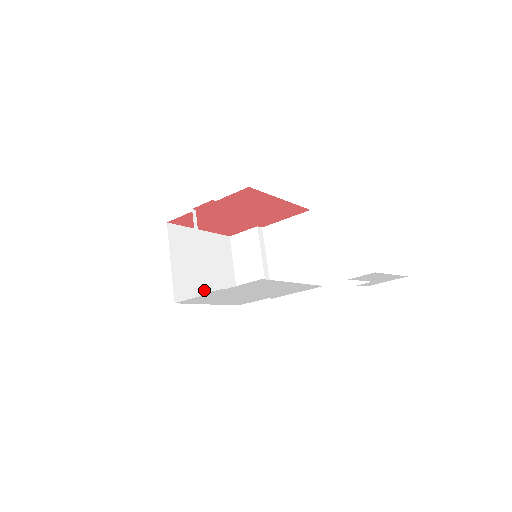
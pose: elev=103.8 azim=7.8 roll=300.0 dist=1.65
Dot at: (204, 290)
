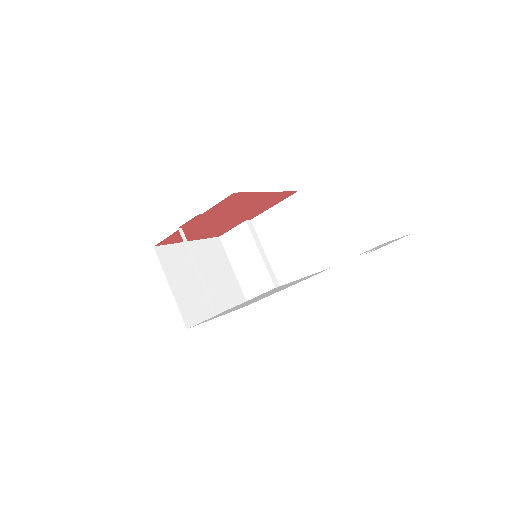
Dot at: (215, 310)
